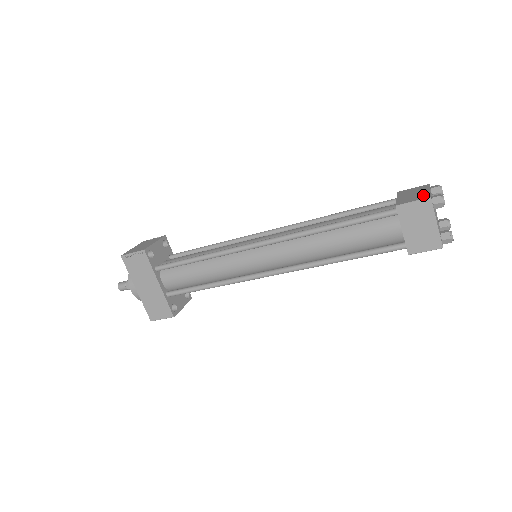
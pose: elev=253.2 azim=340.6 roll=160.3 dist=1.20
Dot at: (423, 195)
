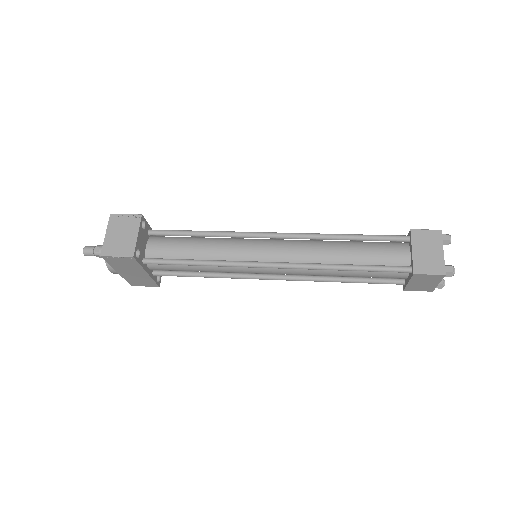
Dot at: (438, 264)
